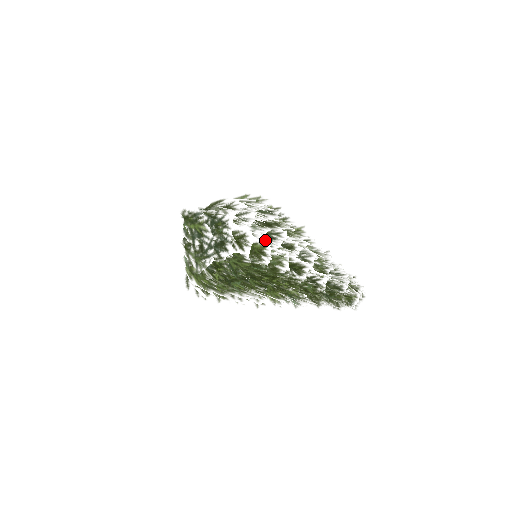
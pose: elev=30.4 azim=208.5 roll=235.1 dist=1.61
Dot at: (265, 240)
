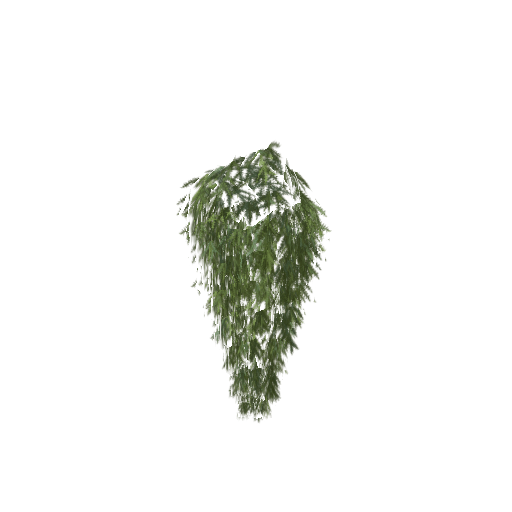
Dot at: (212, 274)
